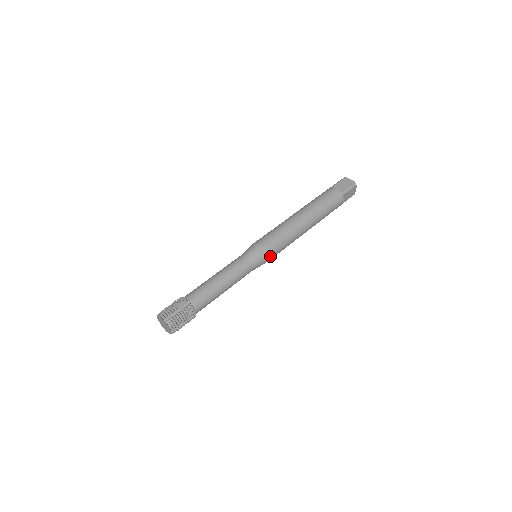
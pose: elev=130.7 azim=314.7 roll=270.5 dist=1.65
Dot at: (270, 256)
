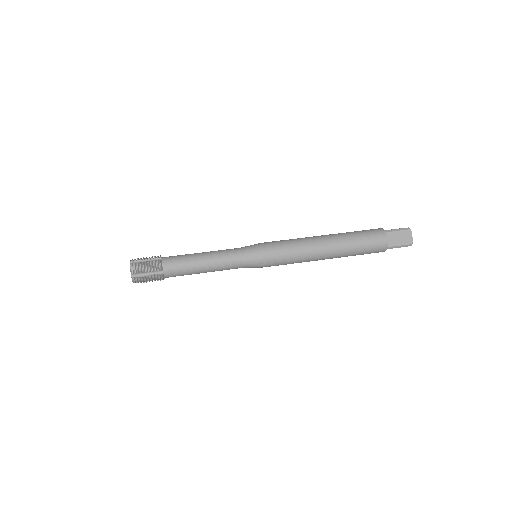
Dot at: (267, 266)
